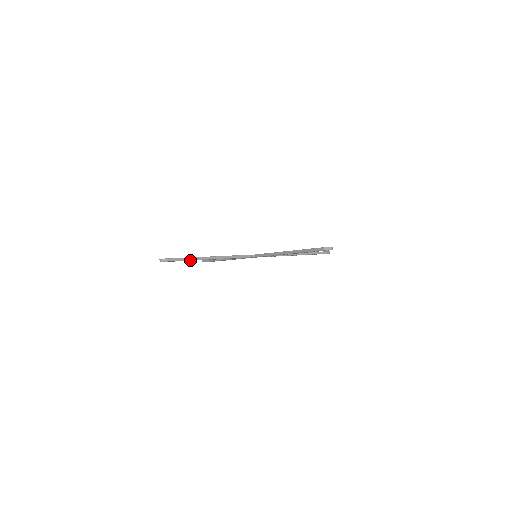
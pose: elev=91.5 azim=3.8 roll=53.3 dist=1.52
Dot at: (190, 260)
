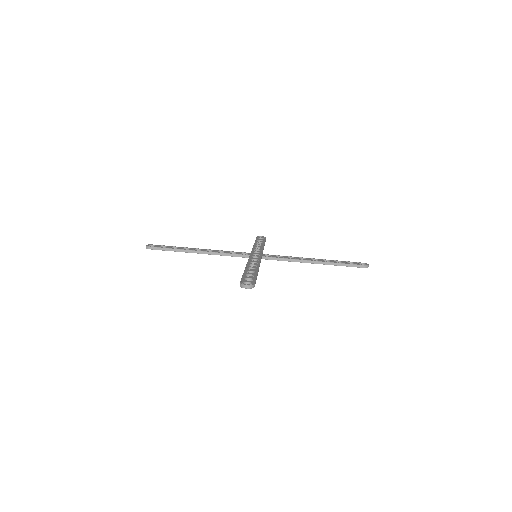
Dot at: occluded
